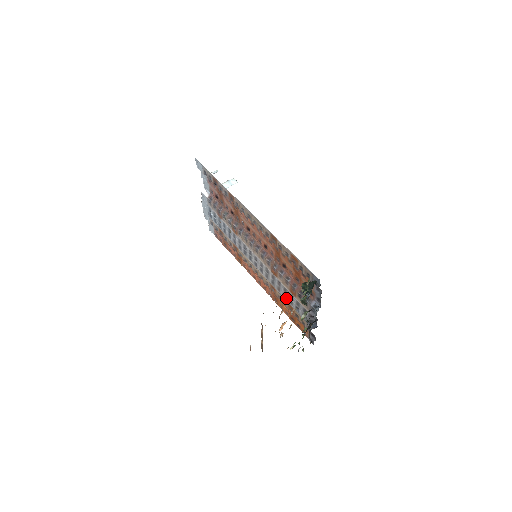
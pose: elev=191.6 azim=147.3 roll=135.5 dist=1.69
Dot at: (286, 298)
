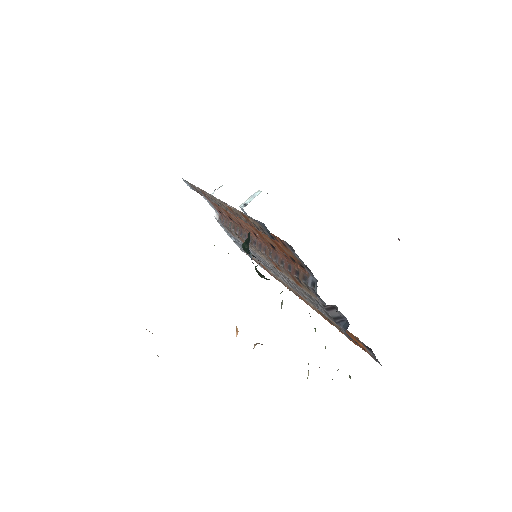
Dot at: (307, 299)
